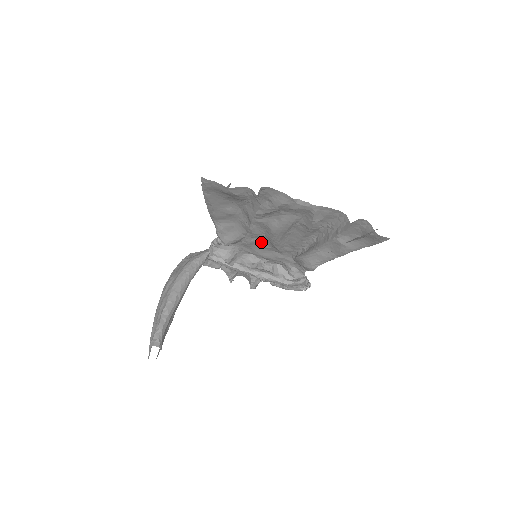
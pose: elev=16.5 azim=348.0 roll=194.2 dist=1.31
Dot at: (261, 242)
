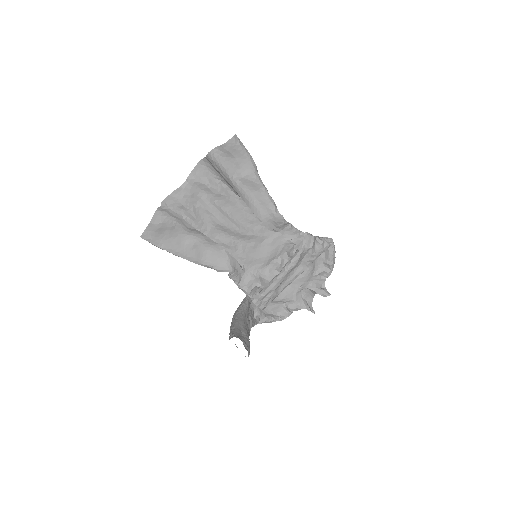
Dot at: (245, 246)
